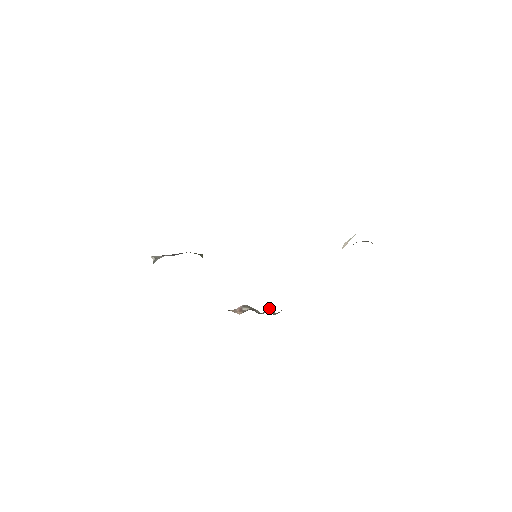
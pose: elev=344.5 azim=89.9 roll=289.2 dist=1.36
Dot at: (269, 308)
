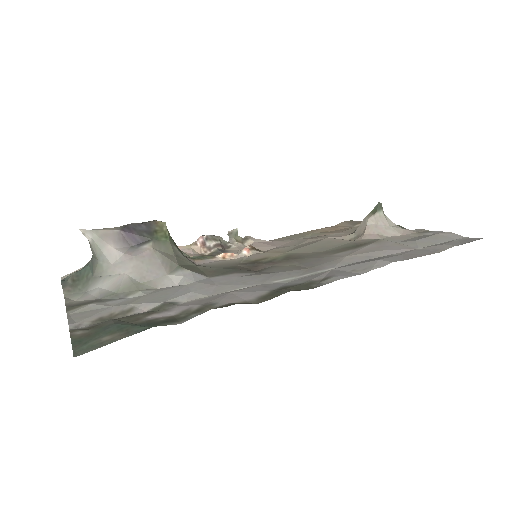
Dot at: (234, 232)
